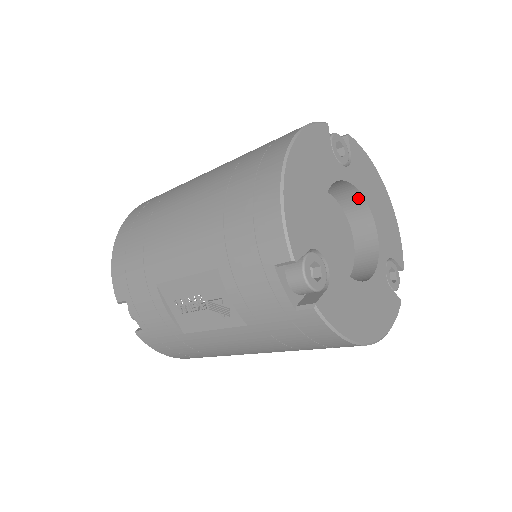
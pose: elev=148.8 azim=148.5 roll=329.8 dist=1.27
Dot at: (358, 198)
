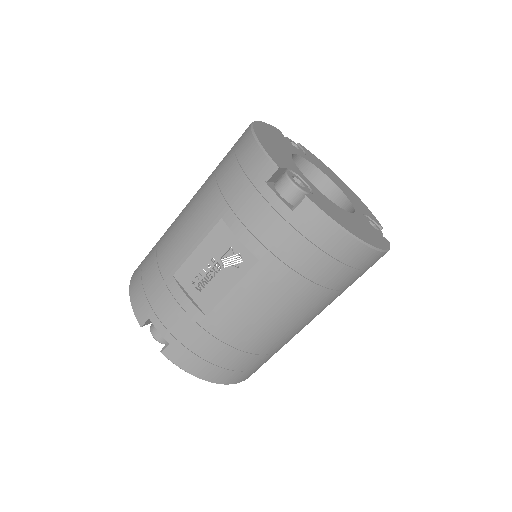
Dot at: (321, 177)
